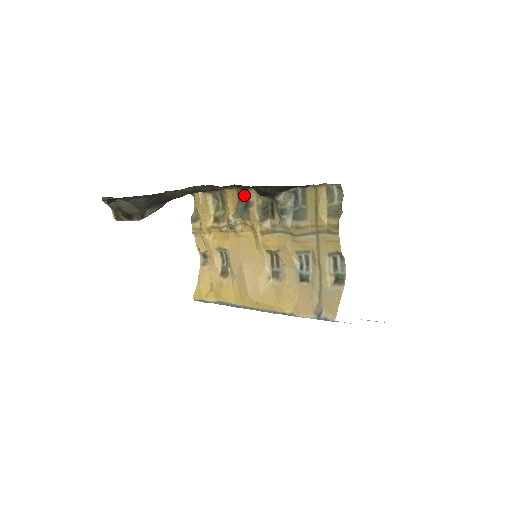
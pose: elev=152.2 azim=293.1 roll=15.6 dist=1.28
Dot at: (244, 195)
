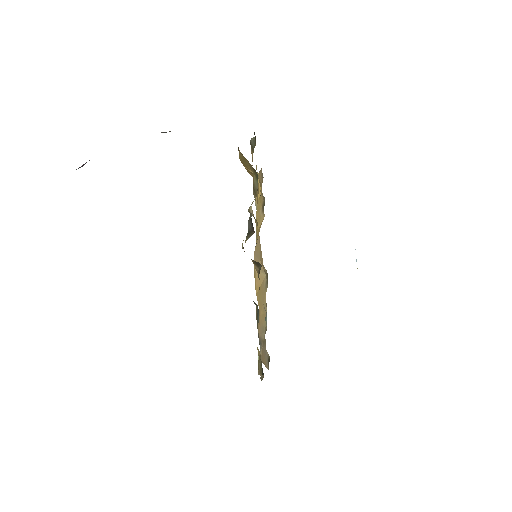
Dot at: (252, 224)
